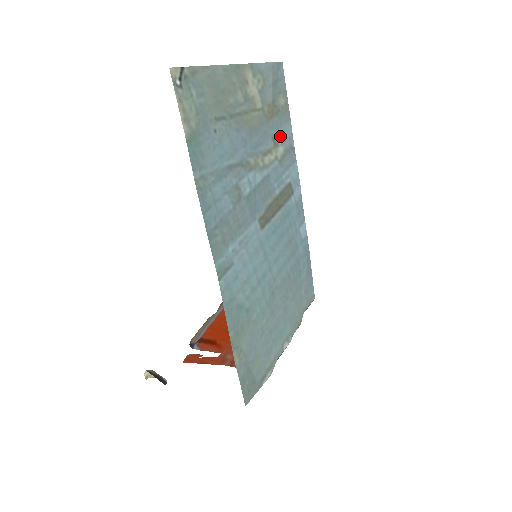
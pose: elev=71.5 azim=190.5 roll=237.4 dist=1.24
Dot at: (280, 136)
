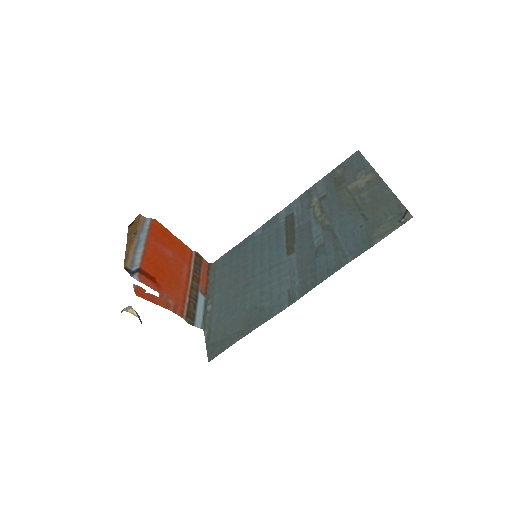
Dot at: (322, 192)
